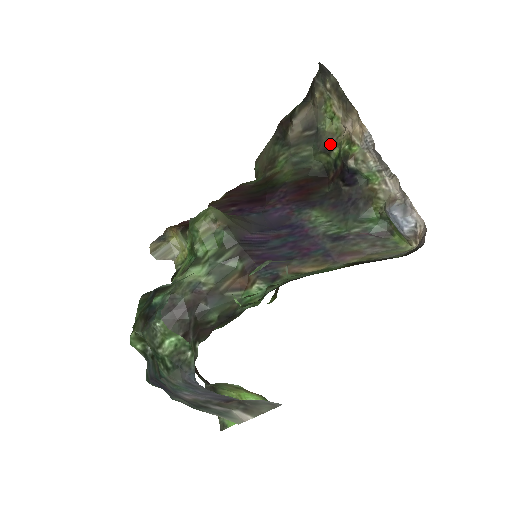
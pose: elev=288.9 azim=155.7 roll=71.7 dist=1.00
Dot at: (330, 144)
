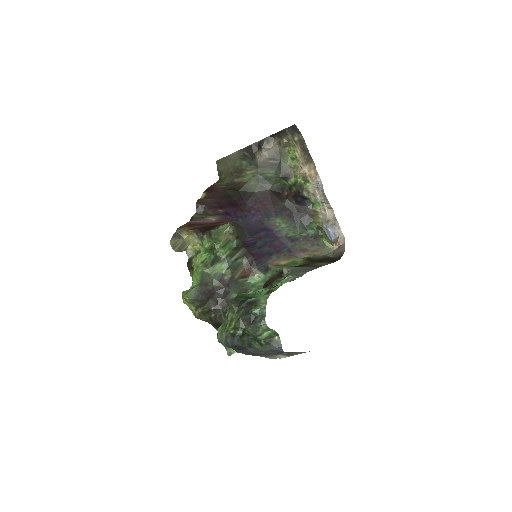
Dot at: (289, 174)
